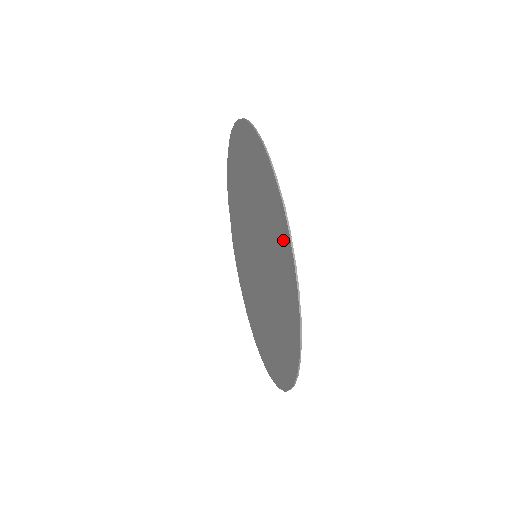
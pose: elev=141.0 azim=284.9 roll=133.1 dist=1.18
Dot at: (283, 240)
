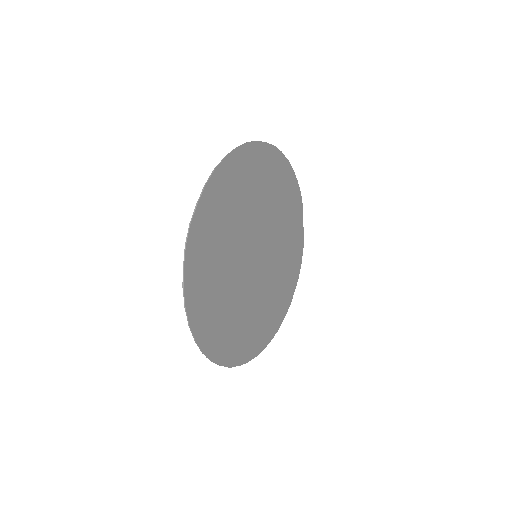
Dot at: (197, 249)
